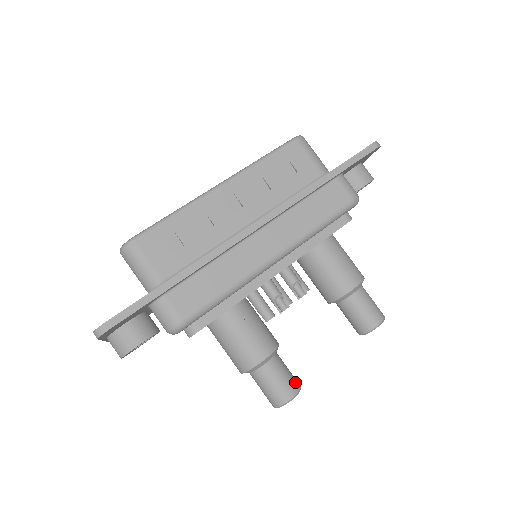
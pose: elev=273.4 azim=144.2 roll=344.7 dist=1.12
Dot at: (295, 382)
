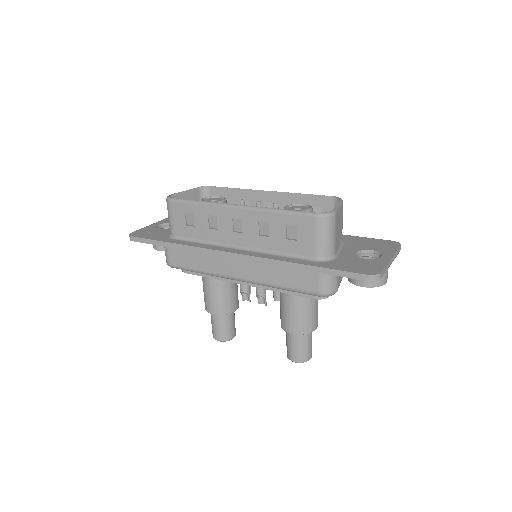
Dot at: (227, 335)
